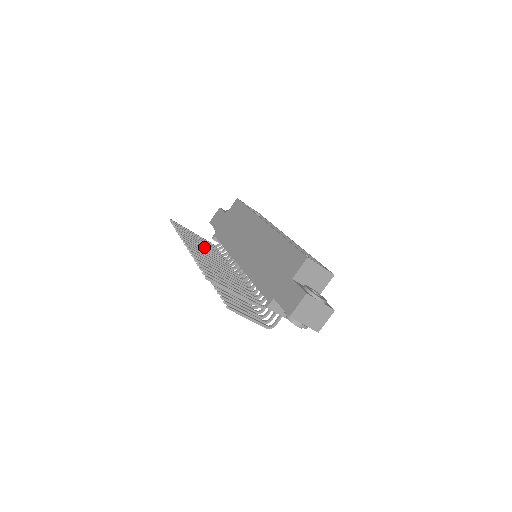
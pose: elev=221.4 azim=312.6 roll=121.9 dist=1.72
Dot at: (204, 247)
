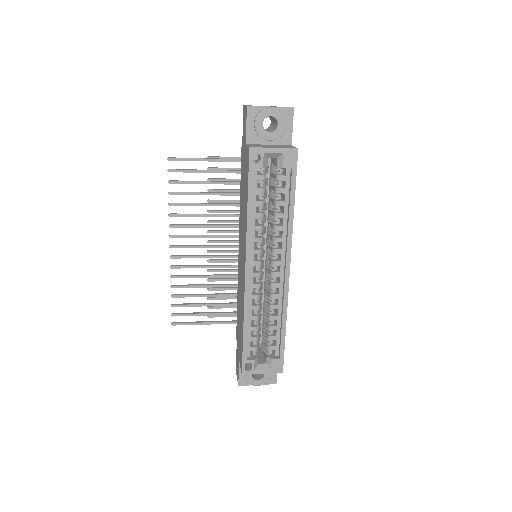
Dot at: occluded
